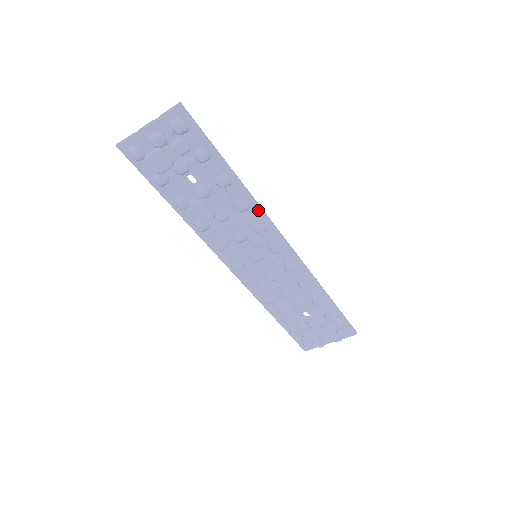
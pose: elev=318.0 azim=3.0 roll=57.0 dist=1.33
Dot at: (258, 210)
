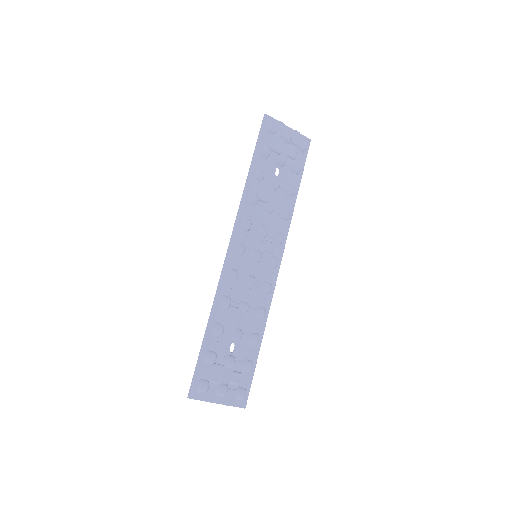
Dot at: (288, 227)
